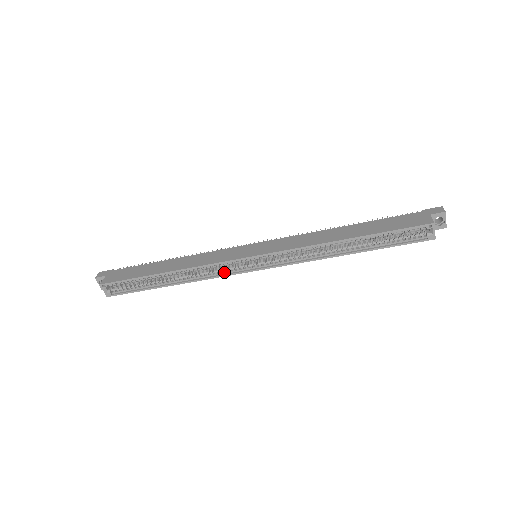
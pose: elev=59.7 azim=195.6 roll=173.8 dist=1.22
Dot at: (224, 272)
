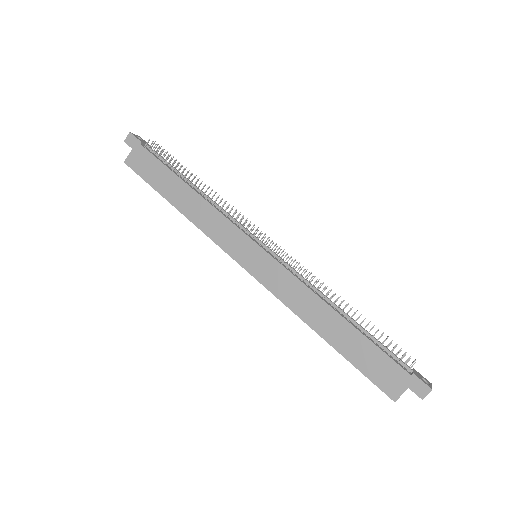
Dot at: occluded
